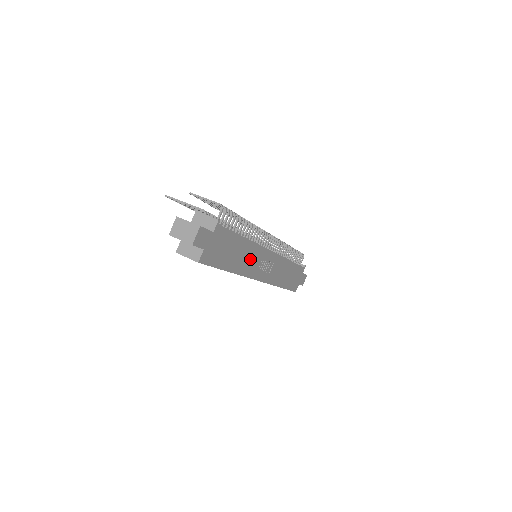
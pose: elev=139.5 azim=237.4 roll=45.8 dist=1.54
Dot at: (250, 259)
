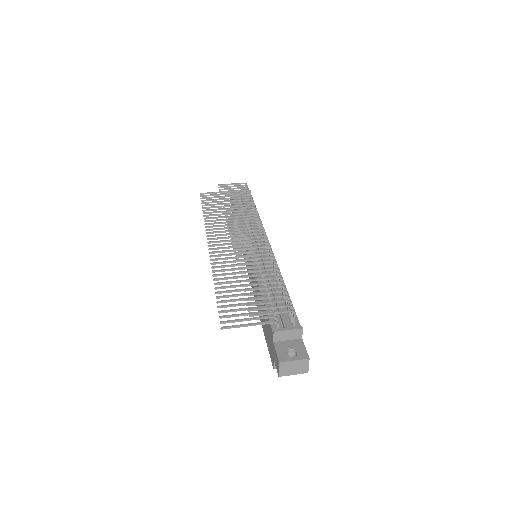
Dot at: occluded
